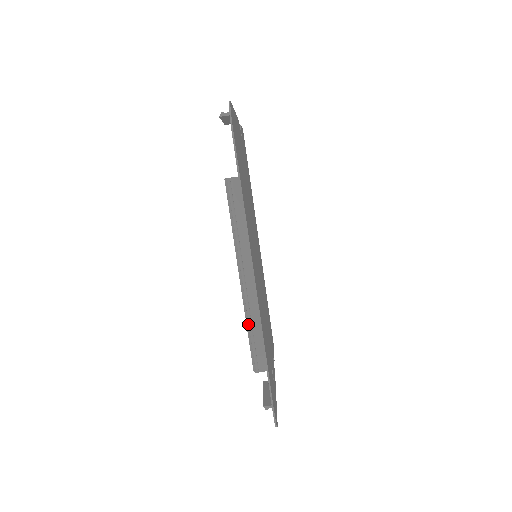
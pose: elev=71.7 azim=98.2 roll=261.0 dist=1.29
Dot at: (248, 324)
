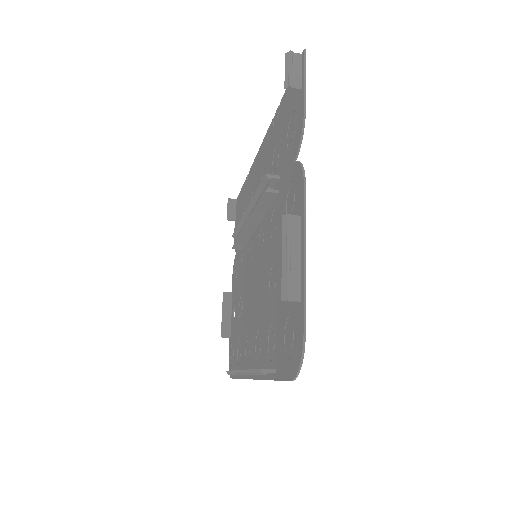
Dot at: (234, 373)
